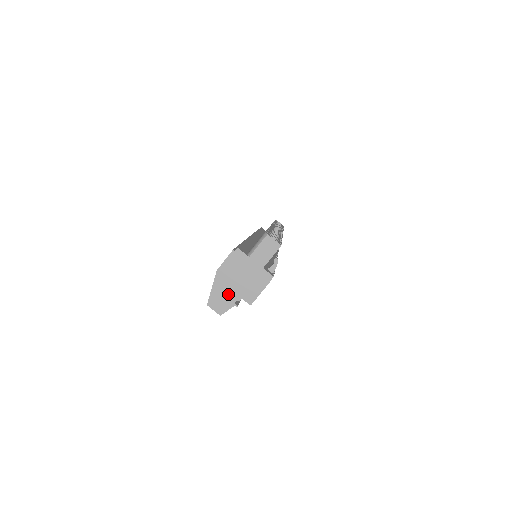
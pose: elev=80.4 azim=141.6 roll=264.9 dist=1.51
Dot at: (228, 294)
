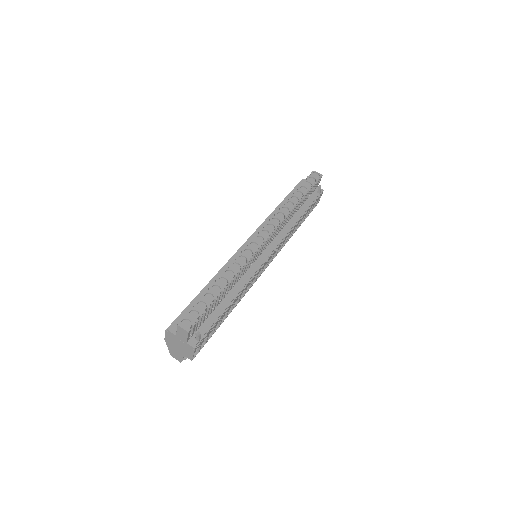
Dot at: (177, 353)
